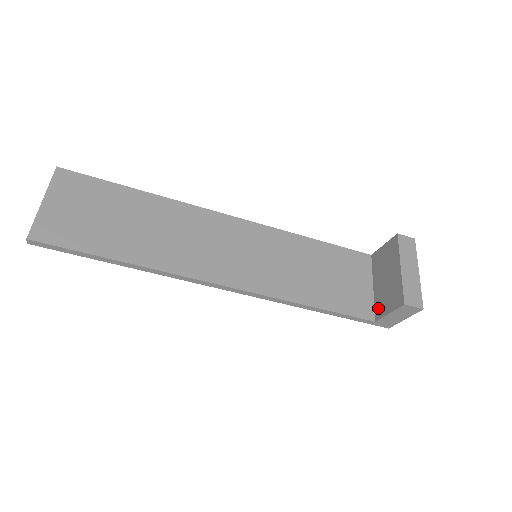
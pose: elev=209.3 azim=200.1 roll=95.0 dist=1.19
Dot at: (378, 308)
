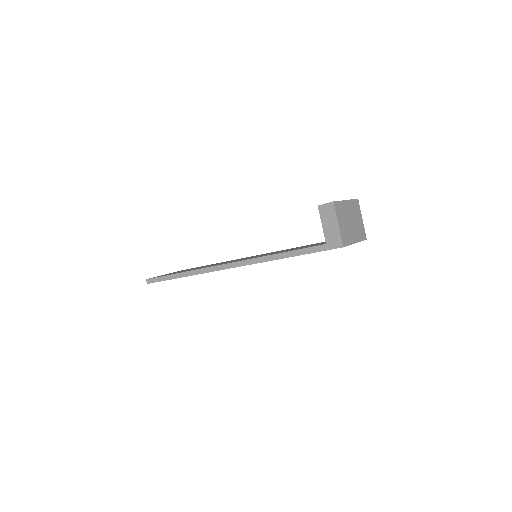
Dot at: occluded
